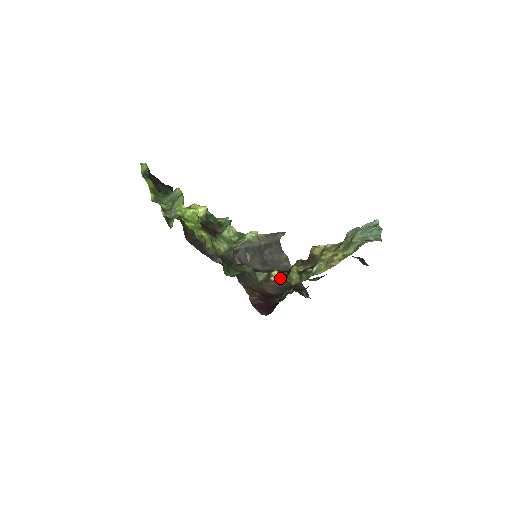
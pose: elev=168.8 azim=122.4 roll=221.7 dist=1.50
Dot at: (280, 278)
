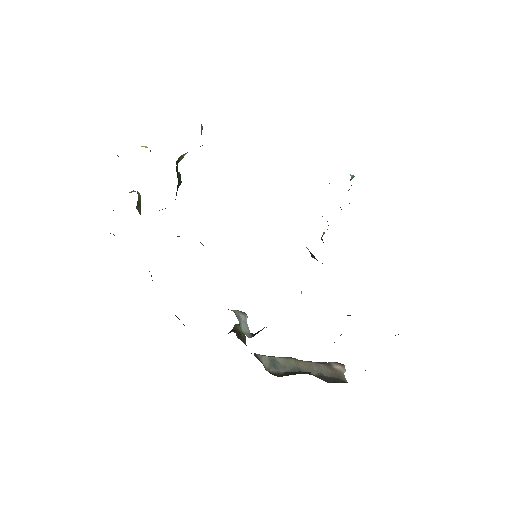
Dot at: occluded
